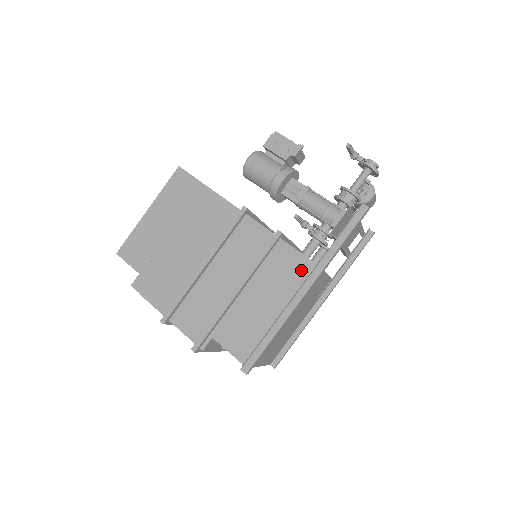
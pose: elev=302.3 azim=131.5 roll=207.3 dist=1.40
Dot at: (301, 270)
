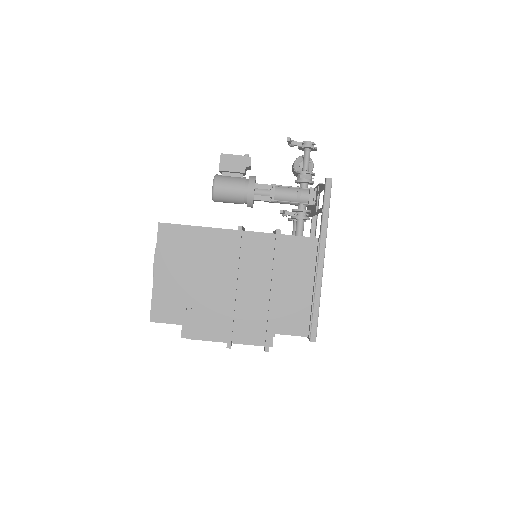
Dot at: (309, 248)
